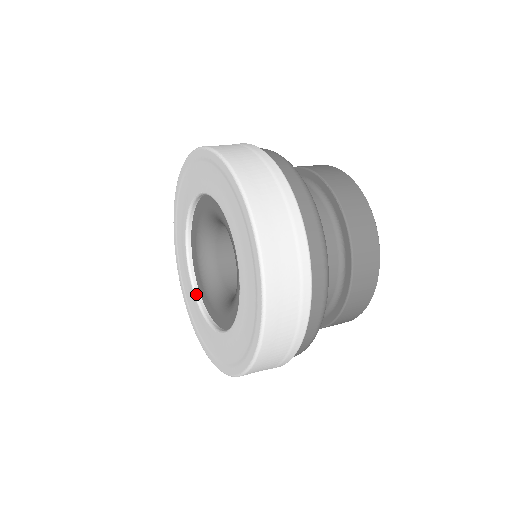
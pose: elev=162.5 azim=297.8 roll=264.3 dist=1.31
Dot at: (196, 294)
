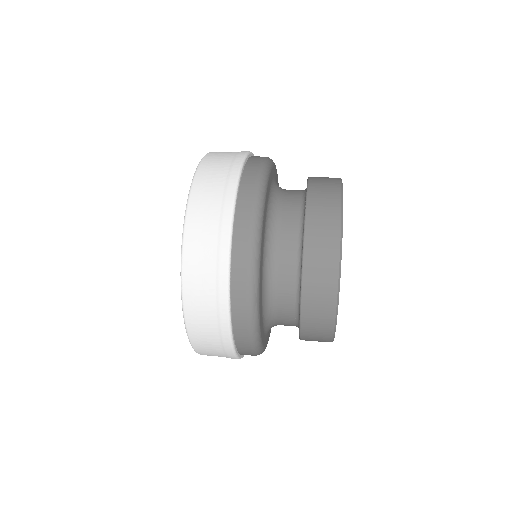
Dot at: occluded
